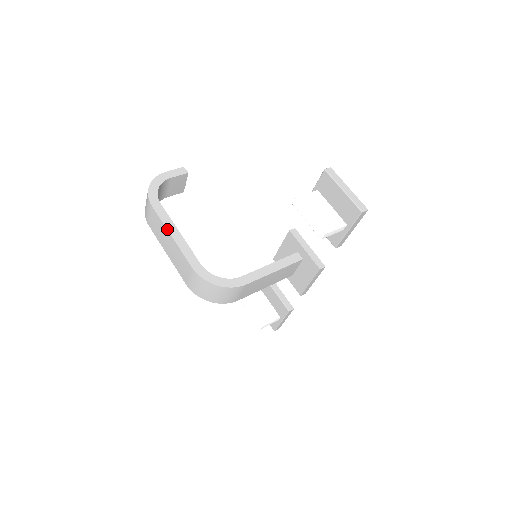
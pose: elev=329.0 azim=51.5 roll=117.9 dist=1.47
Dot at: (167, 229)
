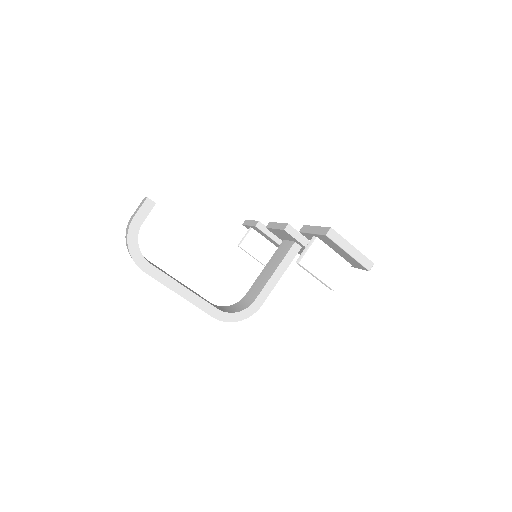
Dot at: (172, 290)
